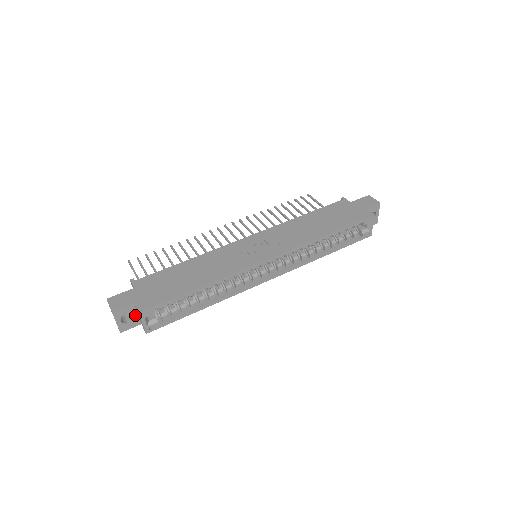
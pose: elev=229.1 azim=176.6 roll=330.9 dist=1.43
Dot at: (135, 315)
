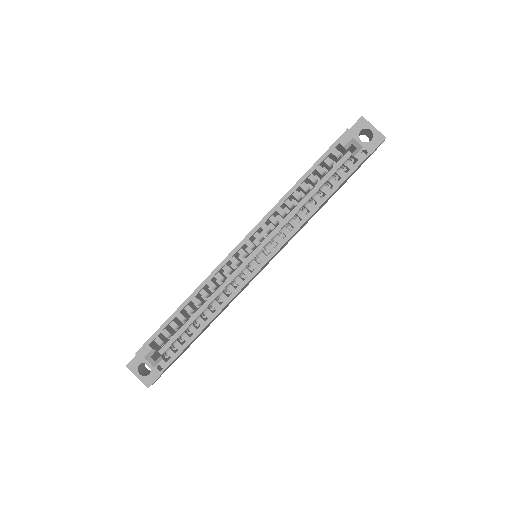
Dot at: occluded
